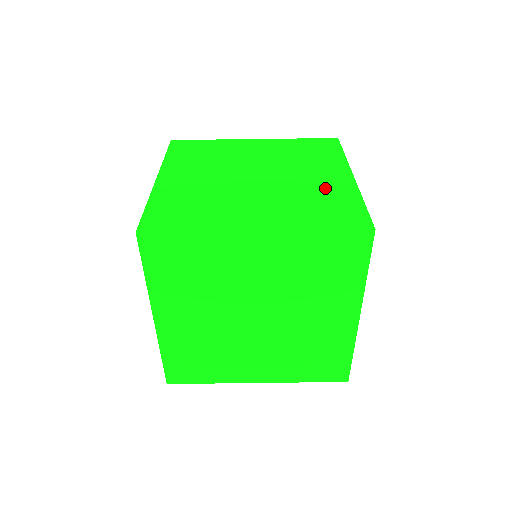
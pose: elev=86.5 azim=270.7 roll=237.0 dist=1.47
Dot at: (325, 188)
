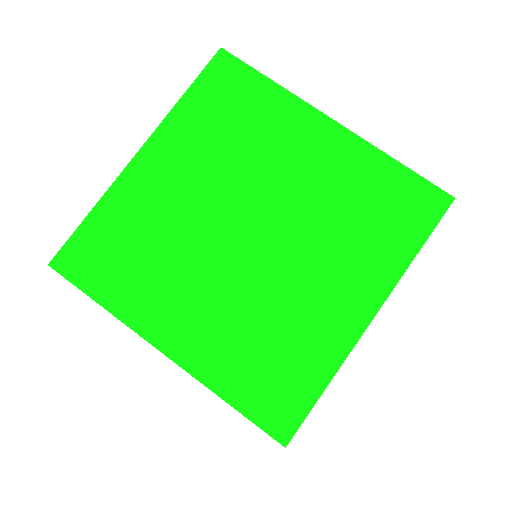
Dot at: occluded
